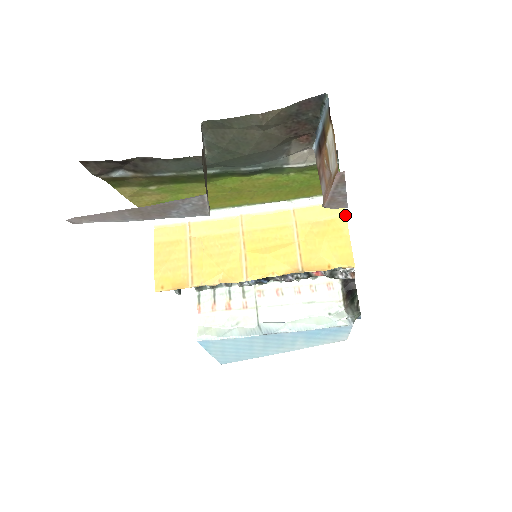
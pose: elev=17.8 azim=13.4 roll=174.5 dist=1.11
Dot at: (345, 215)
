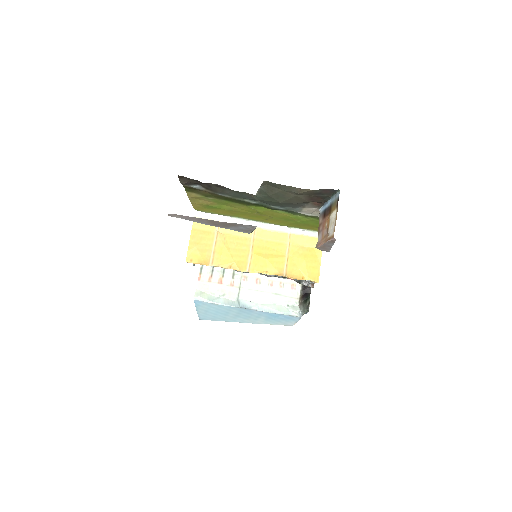
Dot at: occluded
